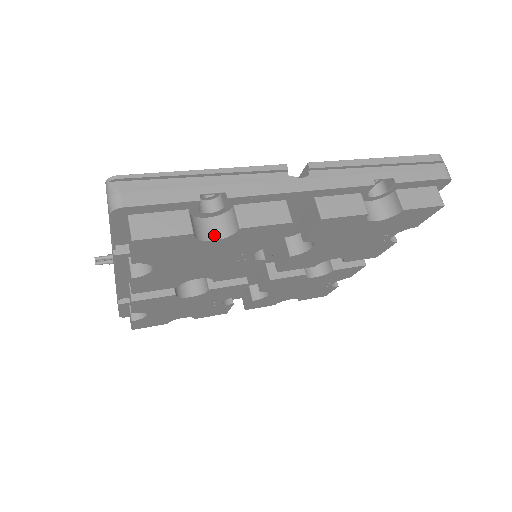
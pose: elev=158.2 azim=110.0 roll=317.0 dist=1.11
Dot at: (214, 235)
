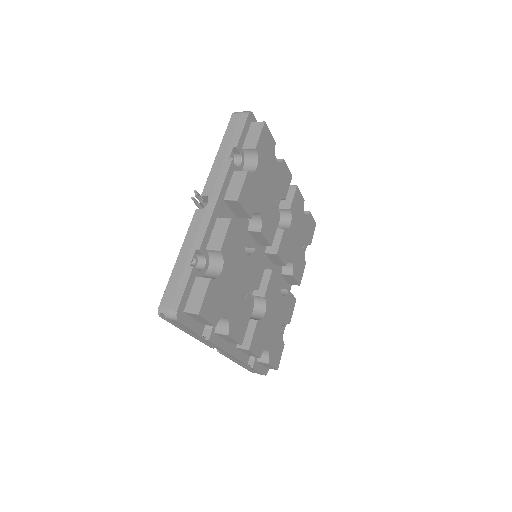
Dot at: occluded
